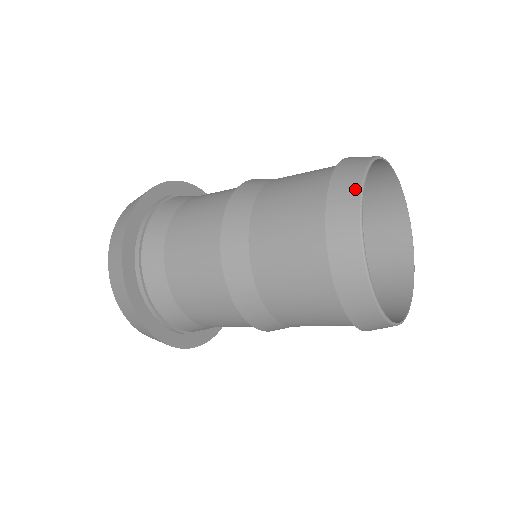
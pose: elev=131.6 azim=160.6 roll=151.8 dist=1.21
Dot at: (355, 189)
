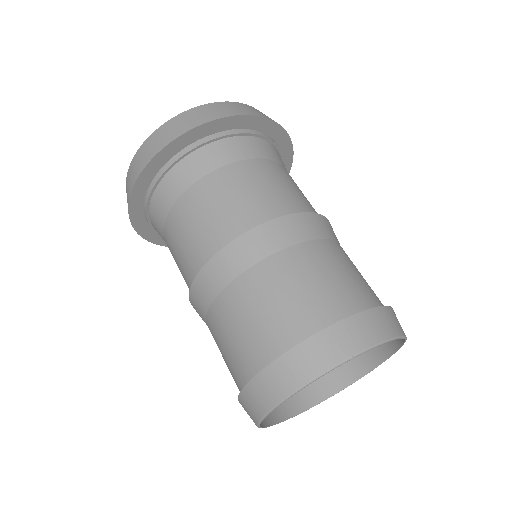
Dot at: (343, 353)
